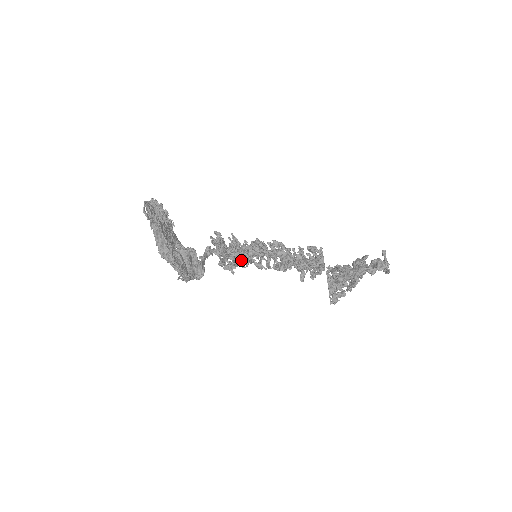
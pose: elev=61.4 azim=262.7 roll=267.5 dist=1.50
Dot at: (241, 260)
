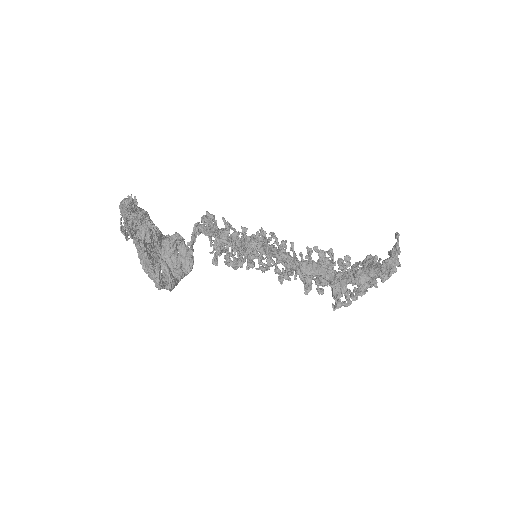
Dot at: (237, 251)
